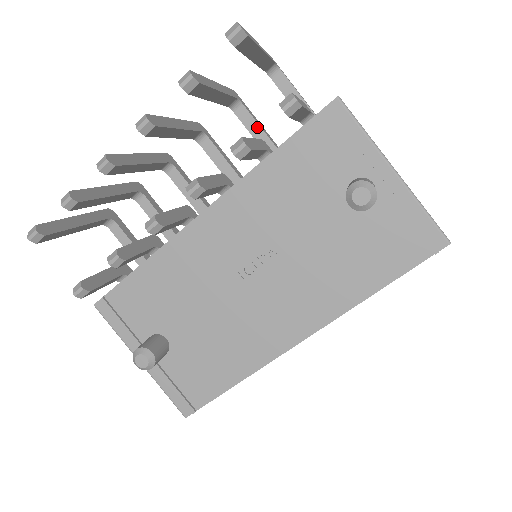
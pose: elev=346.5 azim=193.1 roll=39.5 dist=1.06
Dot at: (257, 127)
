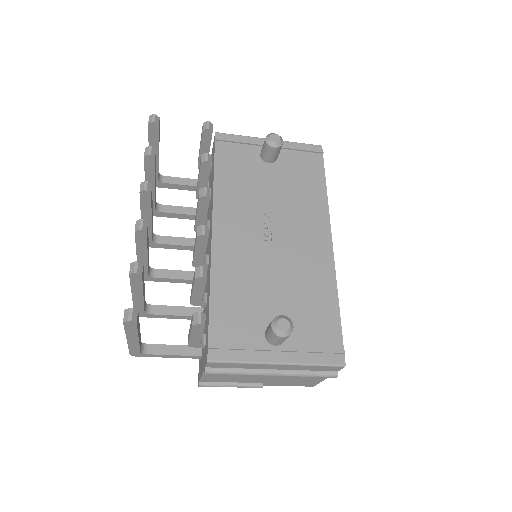
Dot at: (180, 208)
